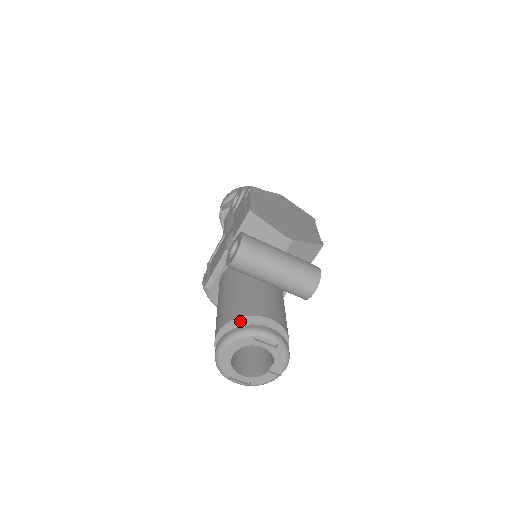
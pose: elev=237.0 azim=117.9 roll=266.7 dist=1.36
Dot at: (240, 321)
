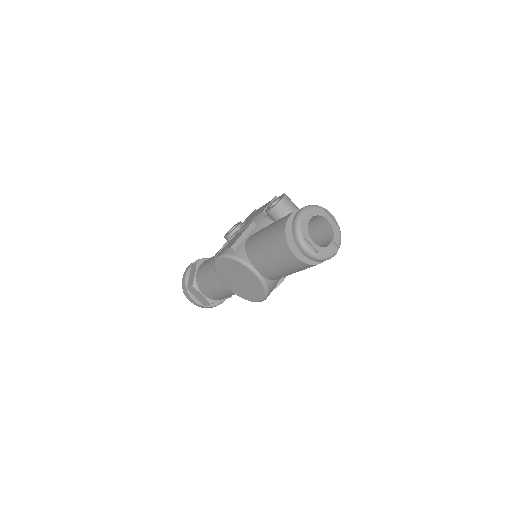
Dot at: occluded
